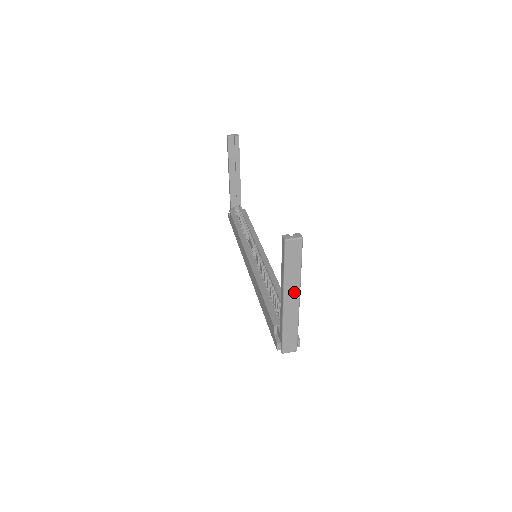
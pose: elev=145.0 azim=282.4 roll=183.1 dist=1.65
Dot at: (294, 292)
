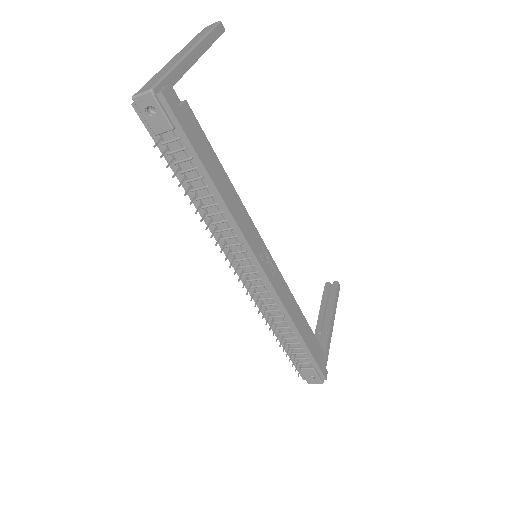
Dot at: (189, 48)
